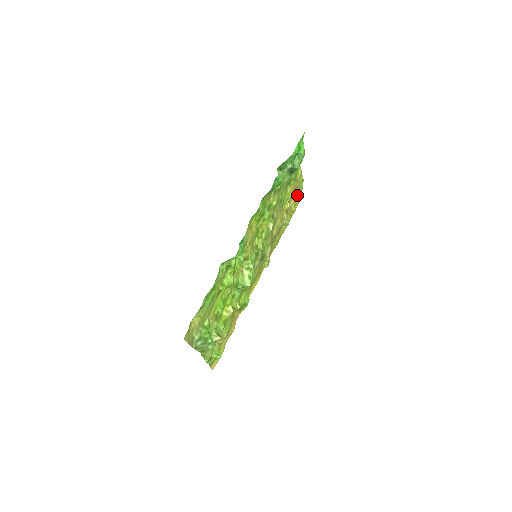
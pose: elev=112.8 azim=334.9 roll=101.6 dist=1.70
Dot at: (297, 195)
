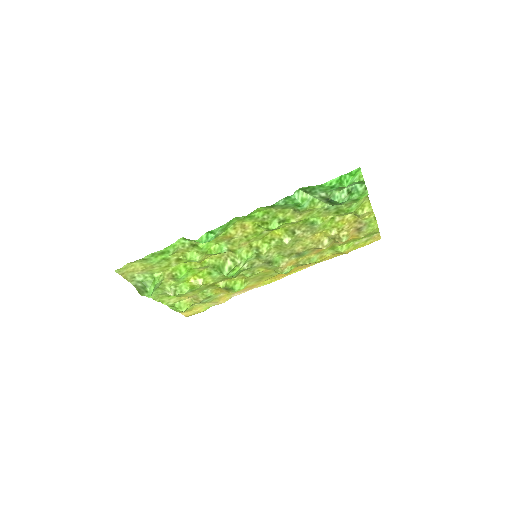
Dot at: (360, 230)
